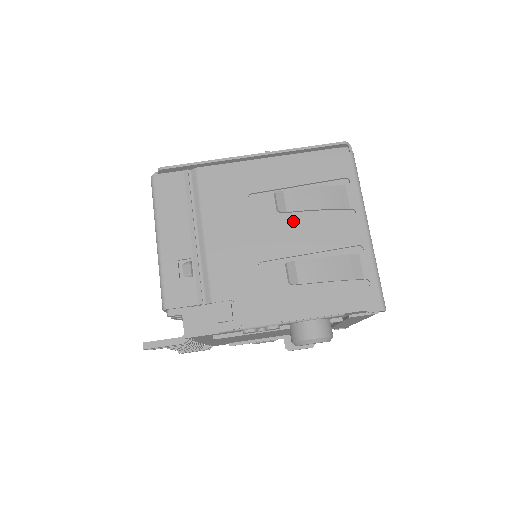
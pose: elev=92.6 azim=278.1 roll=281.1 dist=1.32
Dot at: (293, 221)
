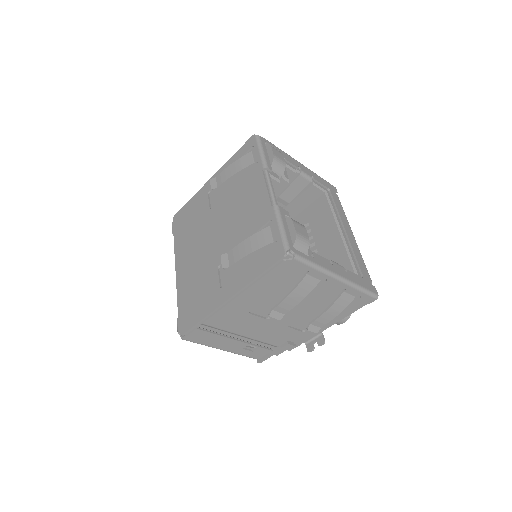
Dot at: occluded
